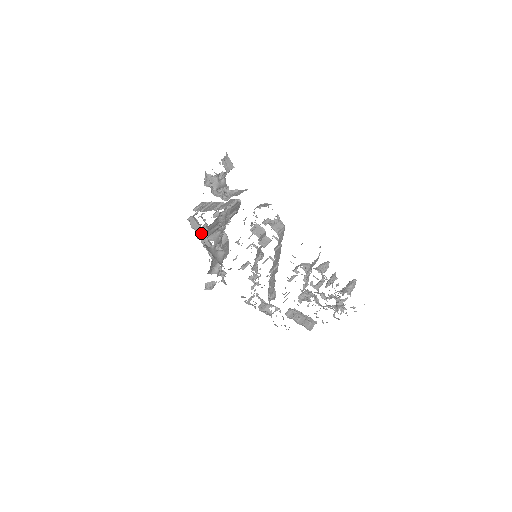
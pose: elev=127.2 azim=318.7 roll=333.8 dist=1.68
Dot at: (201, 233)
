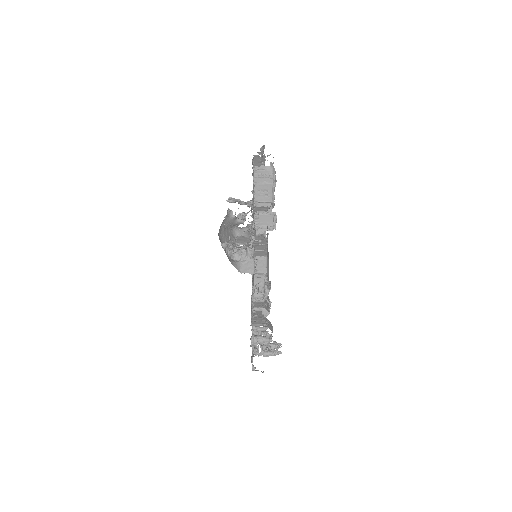
Dot at: occluded
